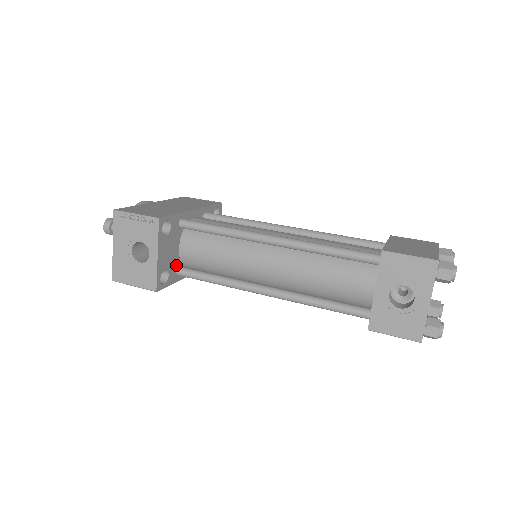
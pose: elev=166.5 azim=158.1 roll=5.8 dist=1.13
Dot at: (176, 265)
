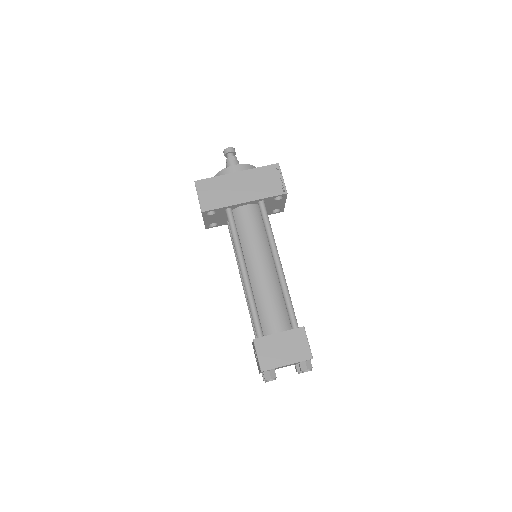
Dot at: (226, 220)
